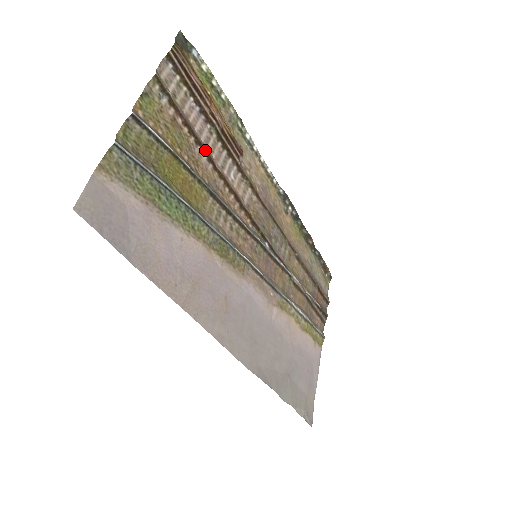
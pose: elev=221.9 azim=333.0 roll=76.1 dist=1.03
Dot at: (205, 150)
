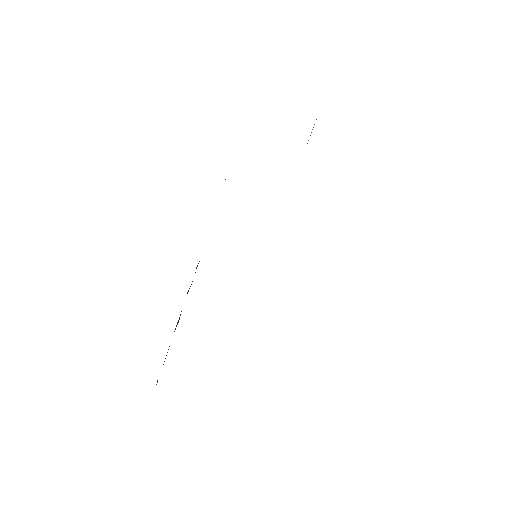
Dot at: occluded
